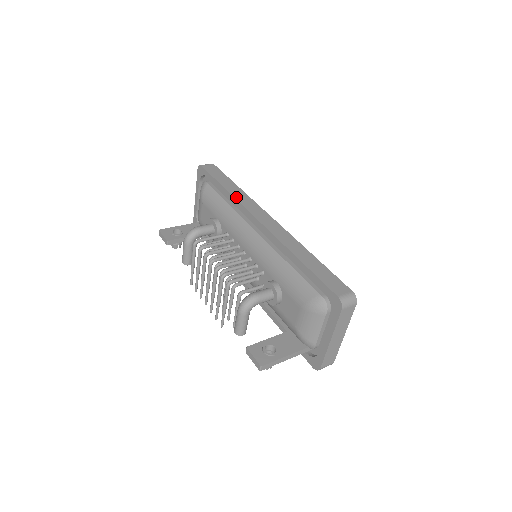
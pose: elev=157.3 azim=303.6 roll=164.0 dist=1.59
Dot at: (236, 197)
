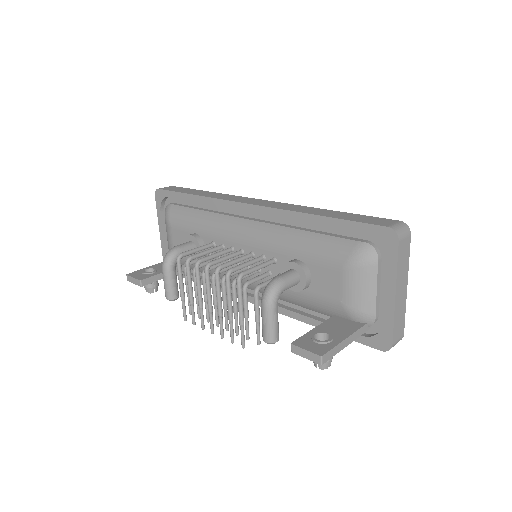
Dot at: (212, 197)
